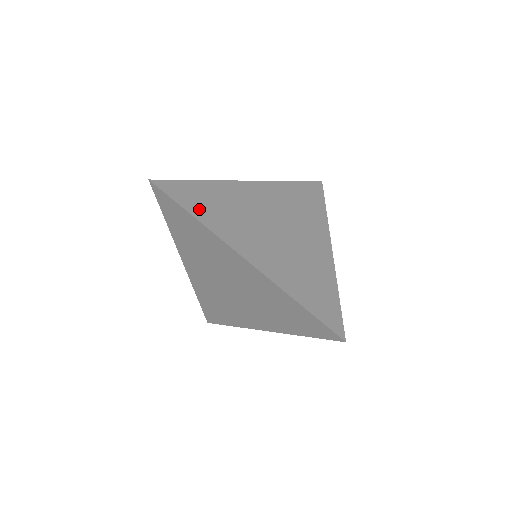
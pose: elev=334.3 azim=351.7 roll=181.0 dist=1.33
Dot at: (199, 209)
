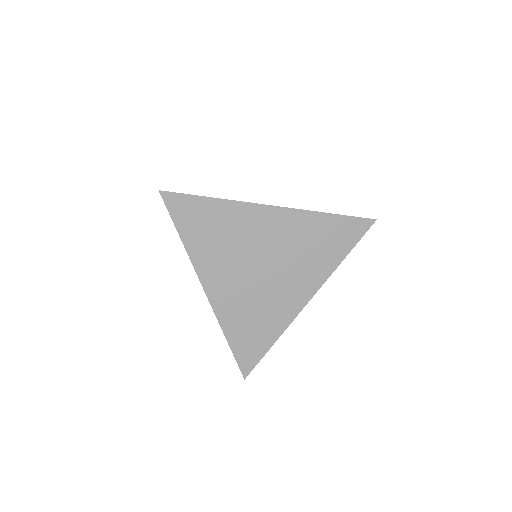
Dot at: (192, 233)
